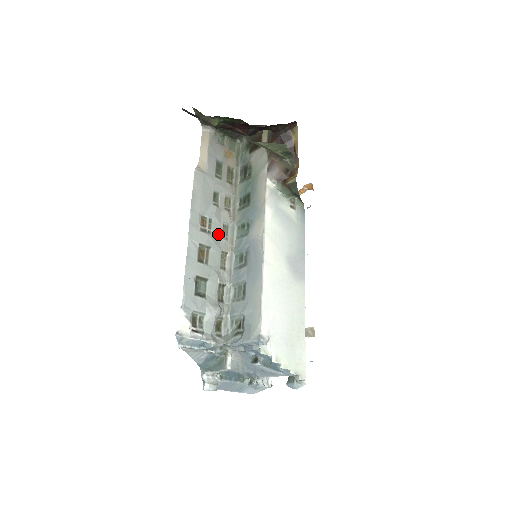
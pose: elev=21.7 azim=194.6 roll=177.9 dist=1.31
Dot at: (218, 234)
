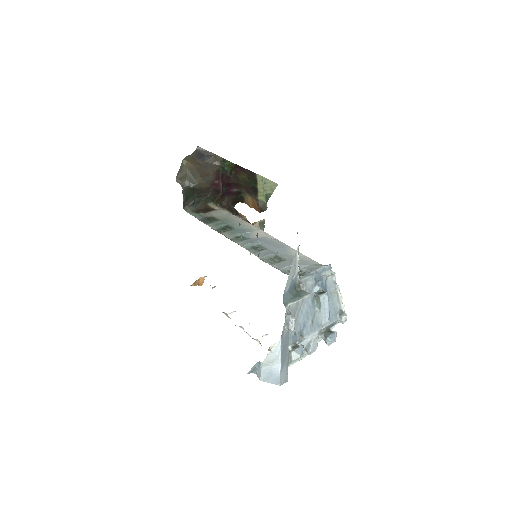
Dot at: occluded
